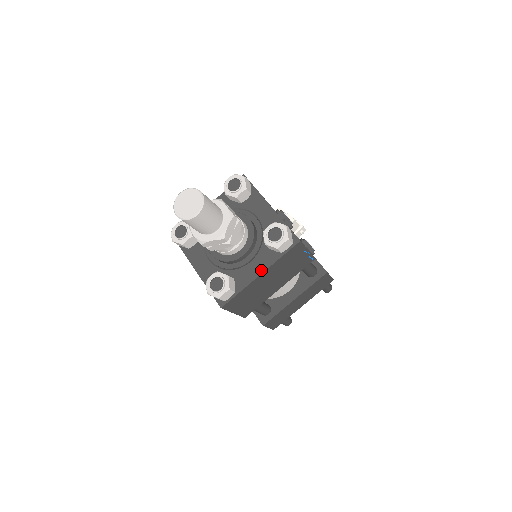
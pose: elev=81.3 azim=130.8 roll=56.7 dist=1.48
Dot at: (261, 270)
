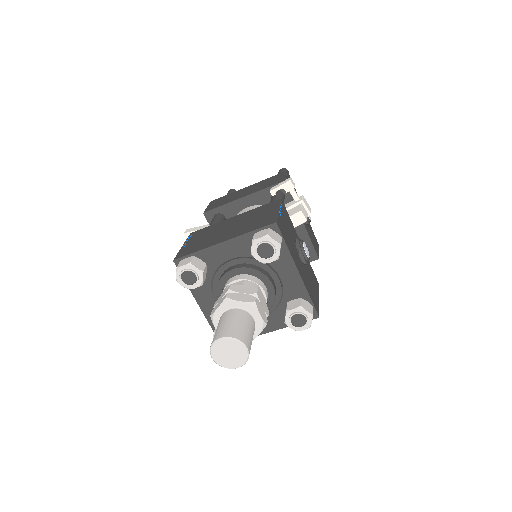
Dot at: (271, 329)
